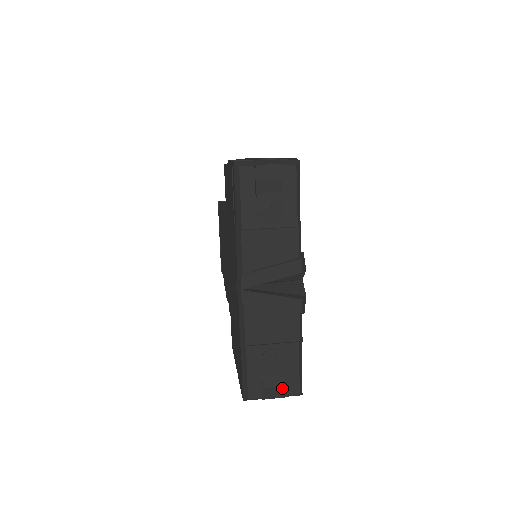
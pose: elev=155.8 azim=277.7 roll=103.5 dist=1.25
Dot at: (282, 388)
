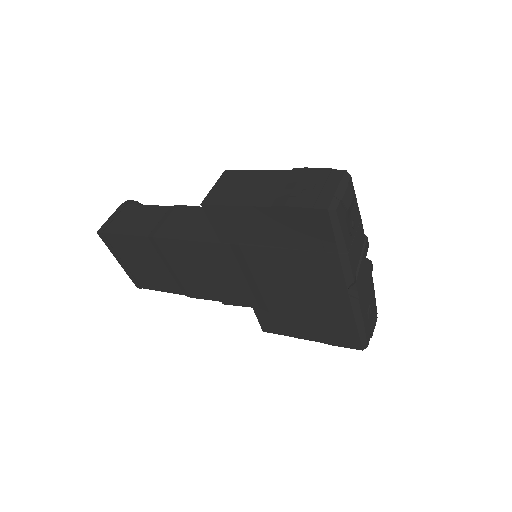
Dot at: occluded
